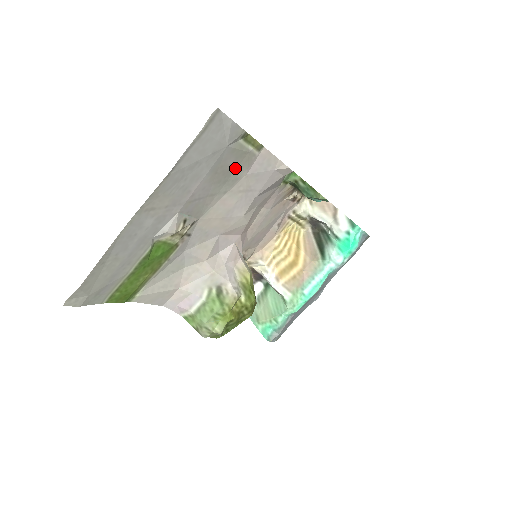
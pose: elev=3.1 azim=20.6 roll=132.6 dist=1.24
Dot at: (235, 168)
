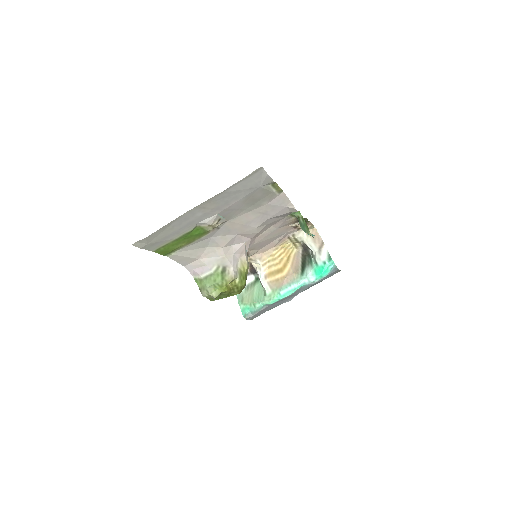
Dot at: (261, 199)
